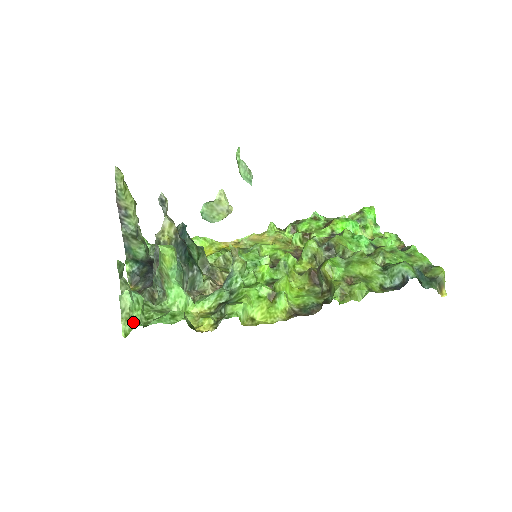
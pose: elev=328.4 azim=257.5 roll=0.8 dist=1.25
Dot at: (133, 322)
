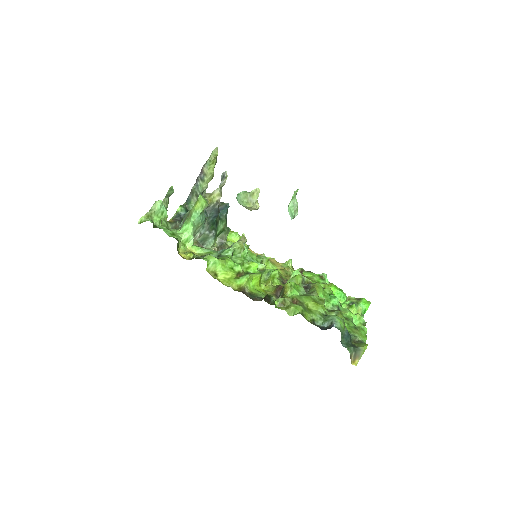
Dot at: (150, 218)
